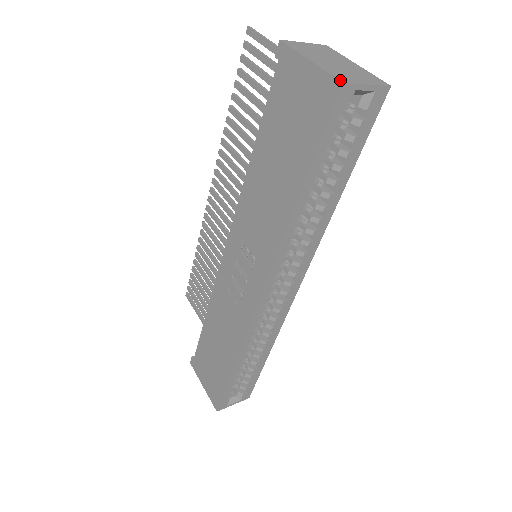
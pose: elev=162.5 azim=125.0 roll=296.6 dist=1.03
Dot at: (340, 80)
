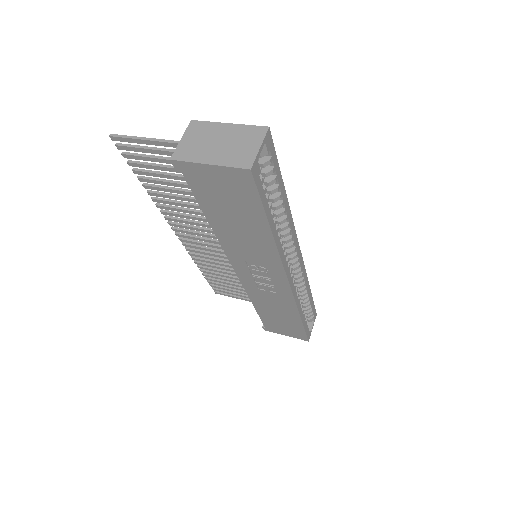
Dot at: (246, 168)
